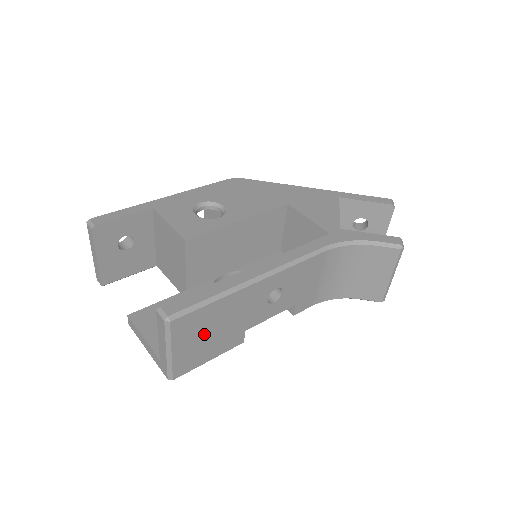
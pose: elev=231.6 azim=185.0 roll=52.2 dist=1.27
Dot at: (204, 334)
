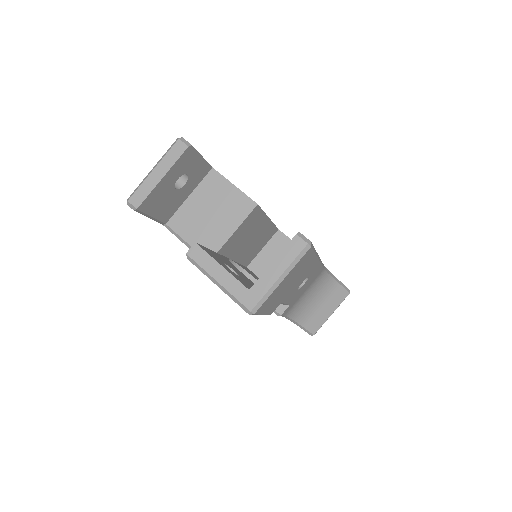
Dot at: (290, 281)
